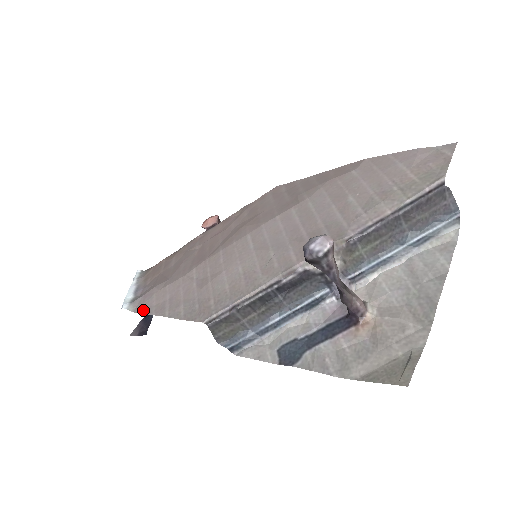
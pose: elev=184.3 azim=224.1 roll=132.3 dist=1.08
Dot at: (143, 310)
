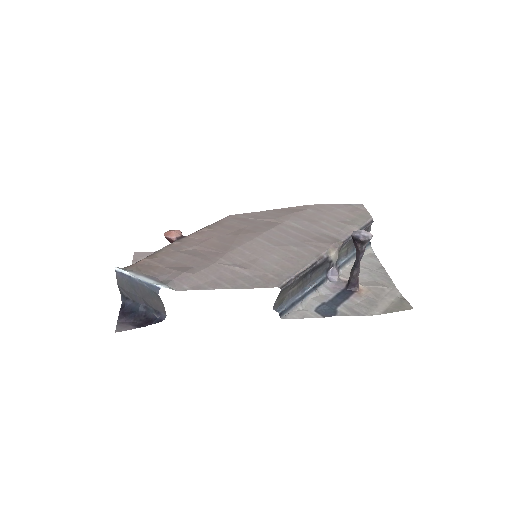
Dot at: (192, 288)
